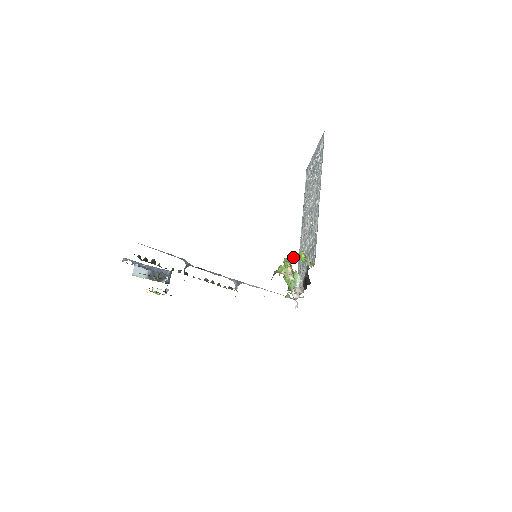
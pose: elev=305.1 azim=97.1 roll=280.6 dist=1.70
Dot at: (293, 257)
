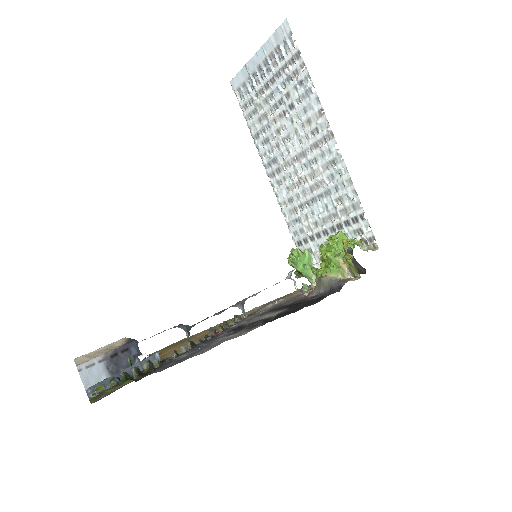
Dot at: (335, 245)
